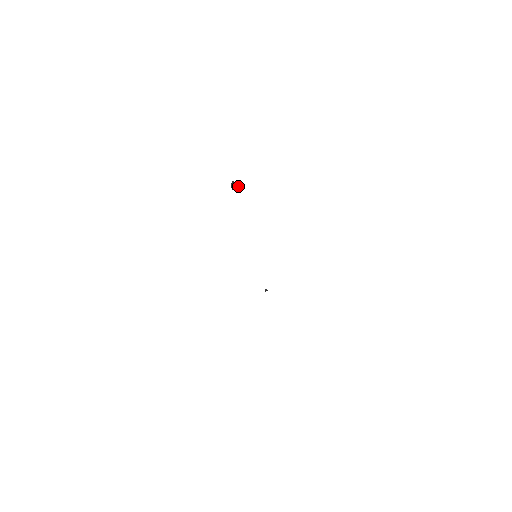
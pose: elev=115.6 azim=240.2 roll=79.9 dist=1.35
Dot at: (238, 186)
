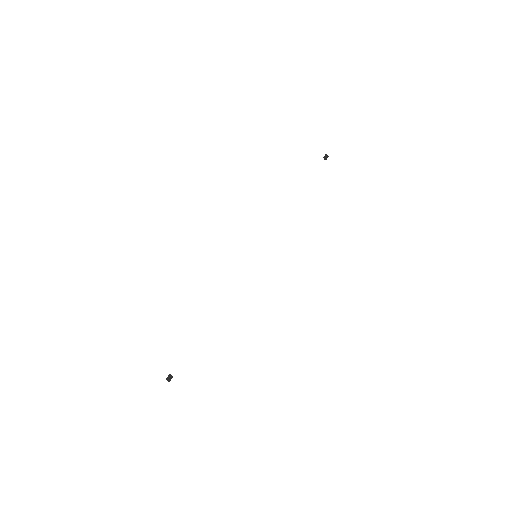
Dot at: occluded
